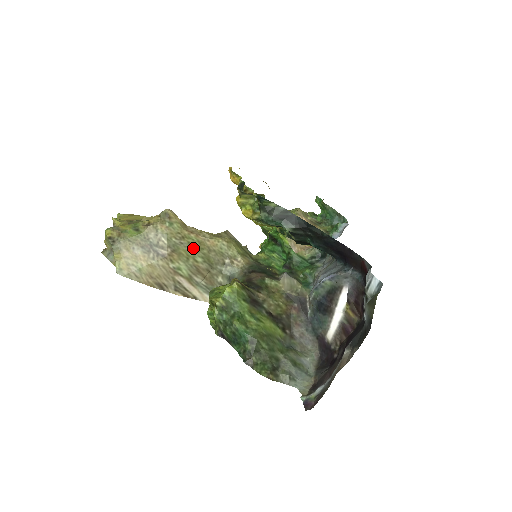
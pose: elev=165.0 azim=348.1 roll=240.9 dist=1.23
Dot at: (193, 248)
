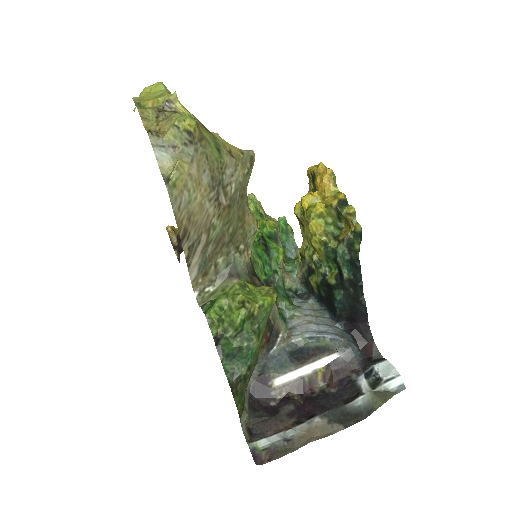
Dot at: (239, 214)
